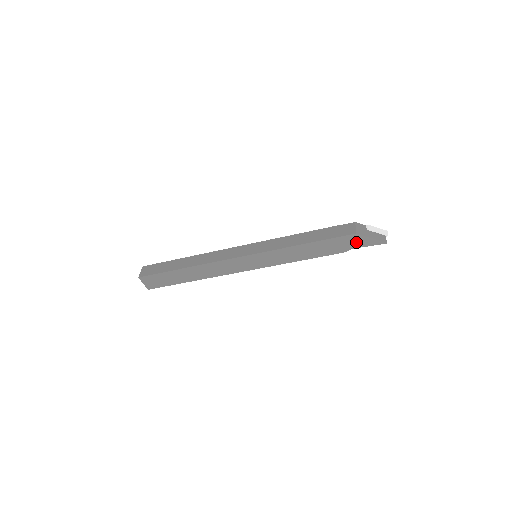
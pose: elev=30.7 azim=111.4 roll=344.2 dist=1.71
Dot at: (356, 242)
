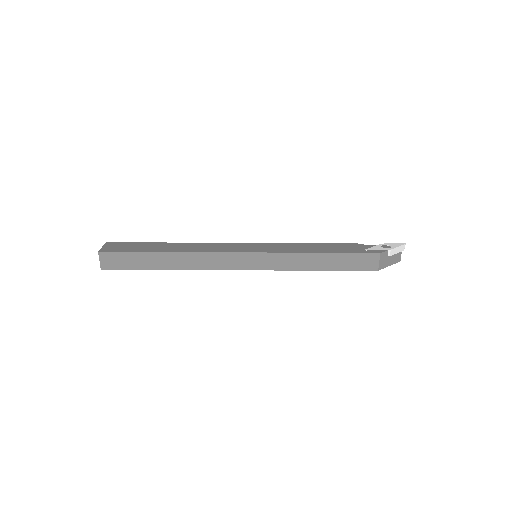
Dot at: occluded
